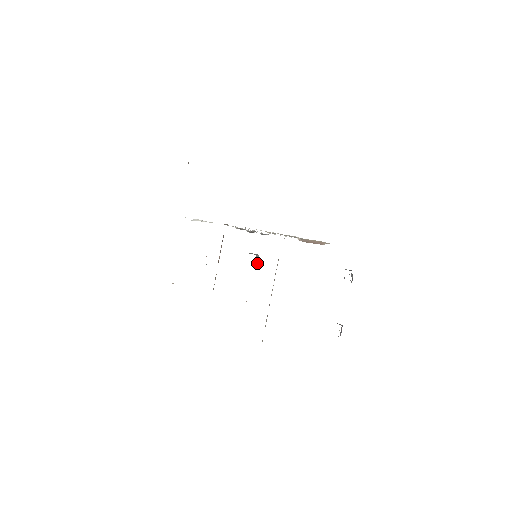
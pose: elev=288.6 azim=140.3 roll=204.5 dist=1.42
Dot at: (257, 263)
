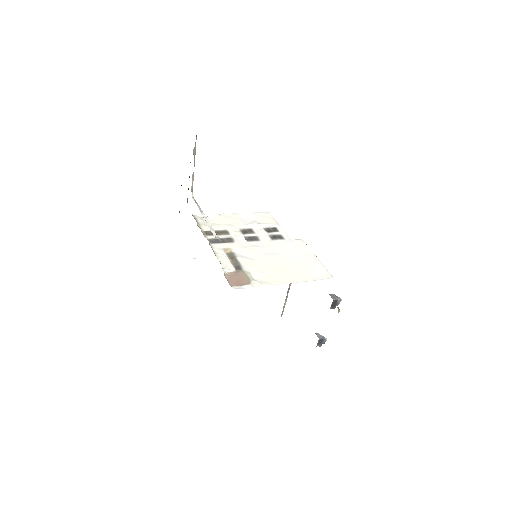
Dot at: occluded
